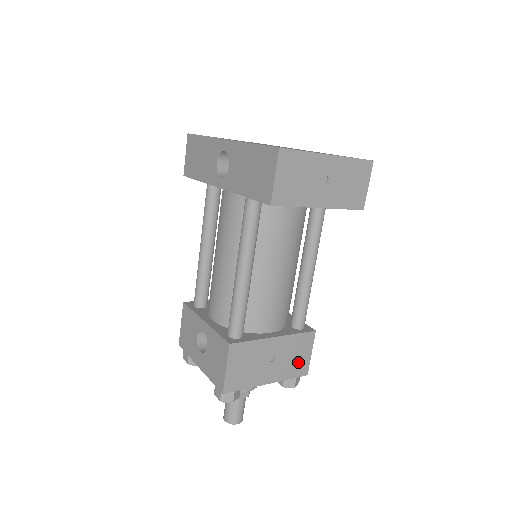
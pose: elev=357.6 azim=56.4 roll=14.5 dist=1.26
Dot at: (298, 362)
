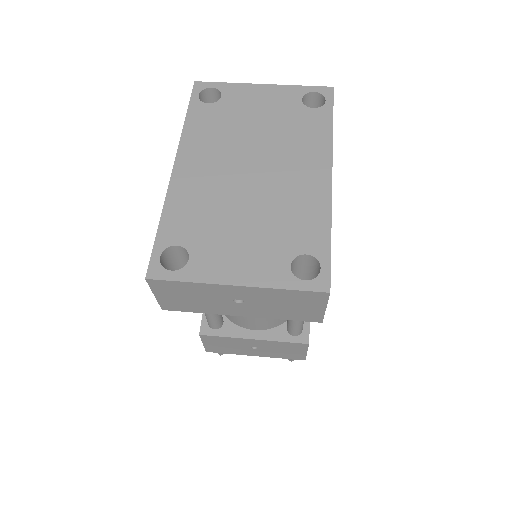
Dot at: (290, 353)
